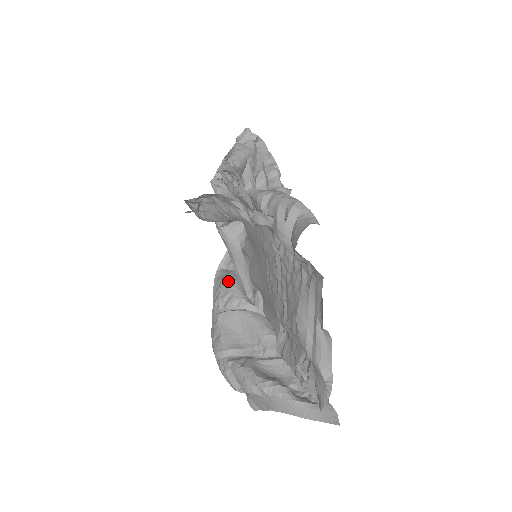
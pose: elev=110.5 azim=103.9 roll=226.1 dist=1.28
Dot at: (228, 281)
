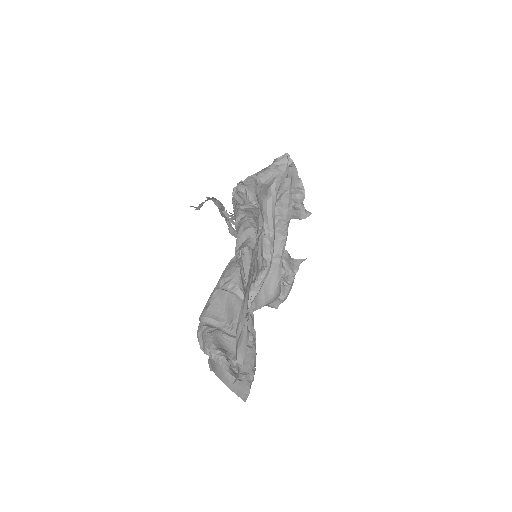
Dot at: (235, 267)
